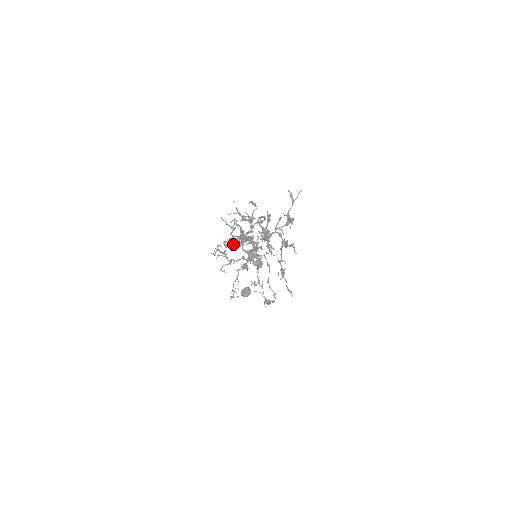
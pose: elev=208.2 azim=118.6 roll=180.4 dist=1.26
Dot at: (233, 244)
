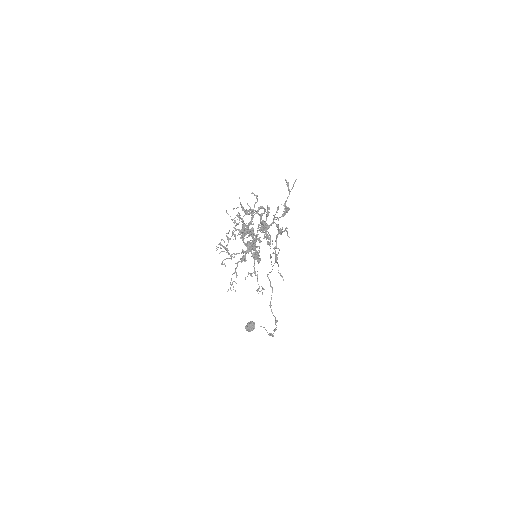
Dot at: (235, 236)
